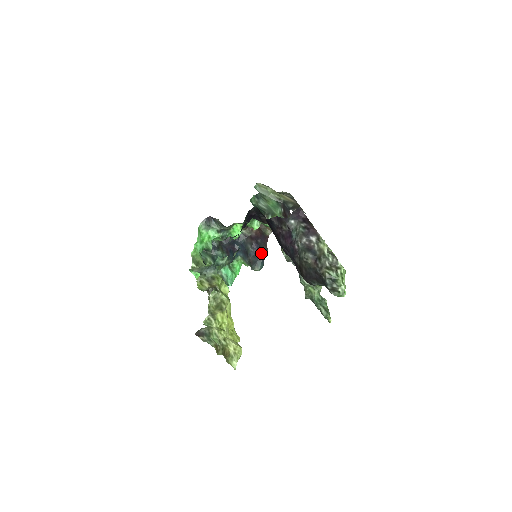
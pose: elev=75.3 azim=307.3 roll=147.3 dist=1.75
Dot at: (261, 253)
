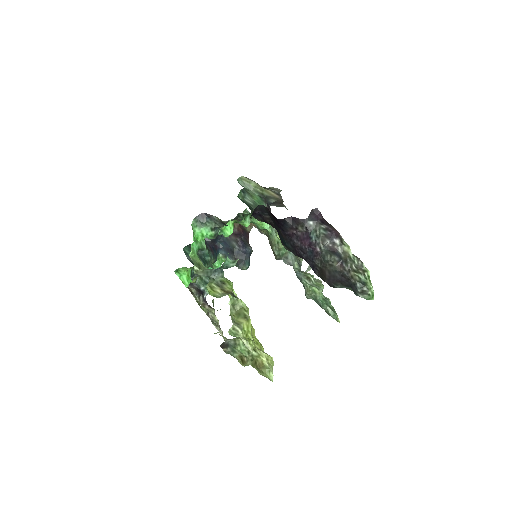
Dot at: (248, 251)
